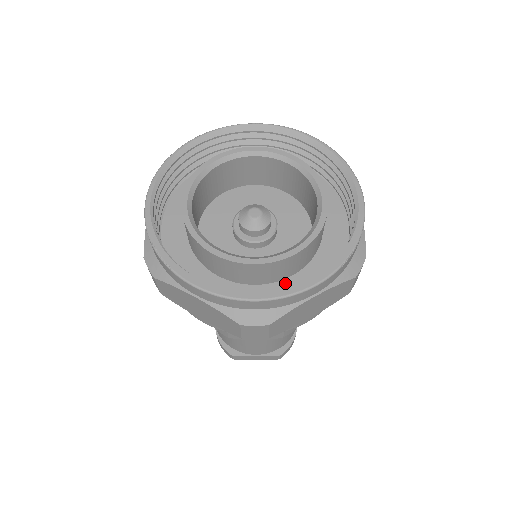
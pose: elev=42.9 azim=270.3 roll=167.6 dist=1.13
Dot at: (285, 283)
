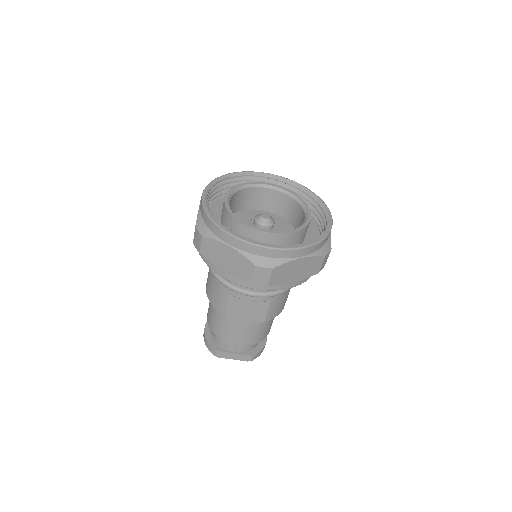
Dot at: occluded
